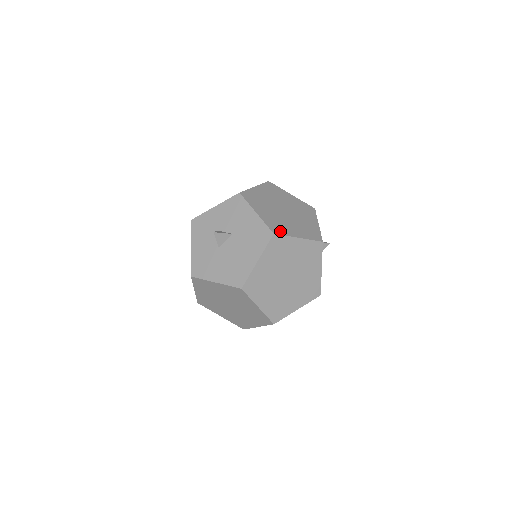
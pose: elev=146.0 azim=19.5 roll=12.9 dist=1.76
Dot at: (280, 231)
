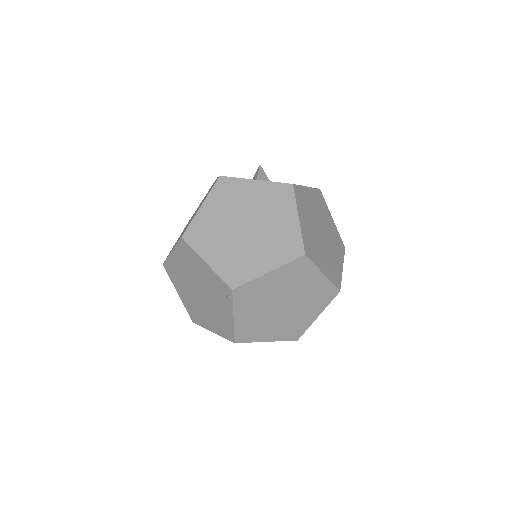
Dot at: occluded
